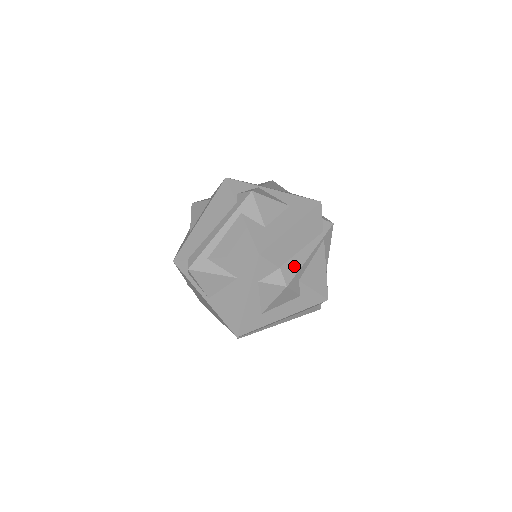
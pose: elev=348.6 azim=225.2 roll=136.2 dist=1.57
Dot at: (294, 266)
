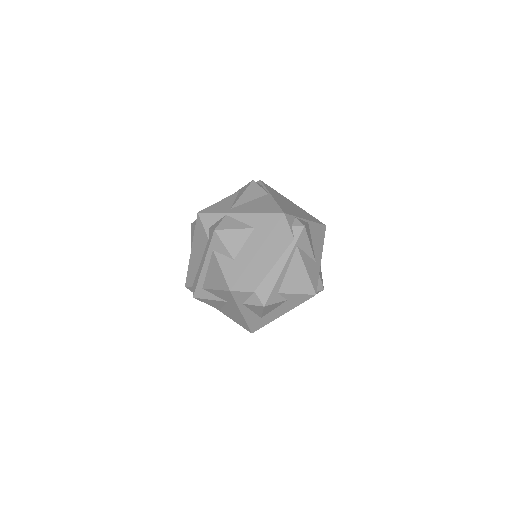
Dot at: (268, 285)
